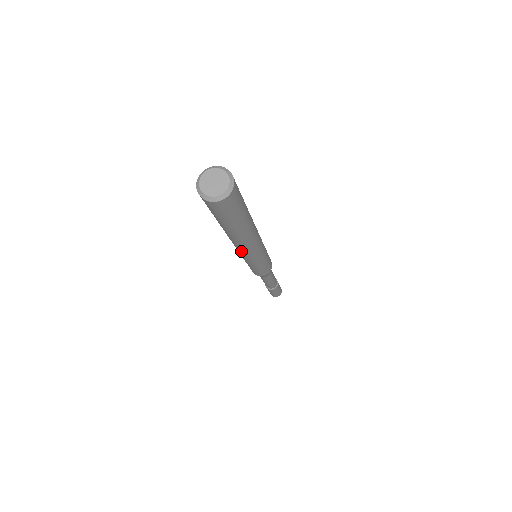
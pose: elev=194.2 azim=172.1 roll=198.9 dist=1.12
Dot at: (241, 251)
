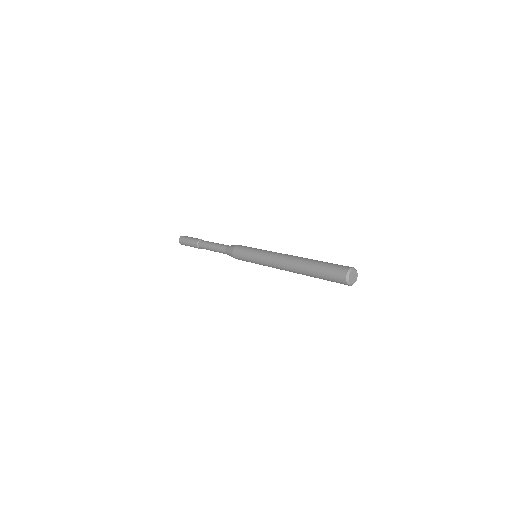
Dot at: (278, 265)
